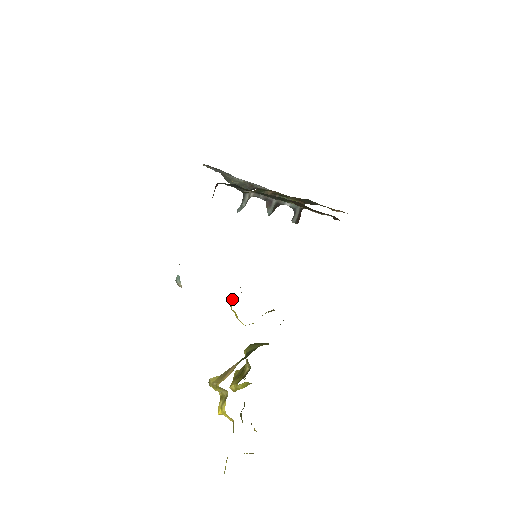
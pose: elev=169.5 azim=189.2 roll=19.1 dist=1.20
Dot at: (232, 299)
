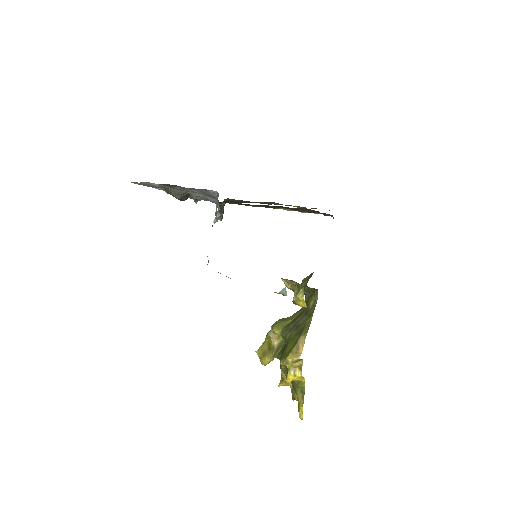
Dot at: (301, 292)
